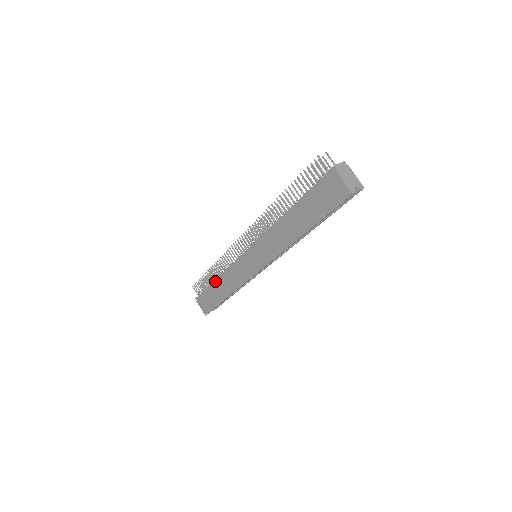
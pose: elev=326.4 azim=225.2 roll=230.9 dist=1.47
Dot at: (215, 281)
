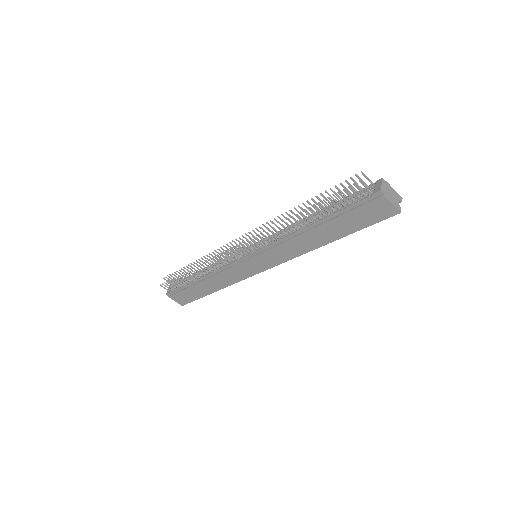
Dot at: (198, 280)
